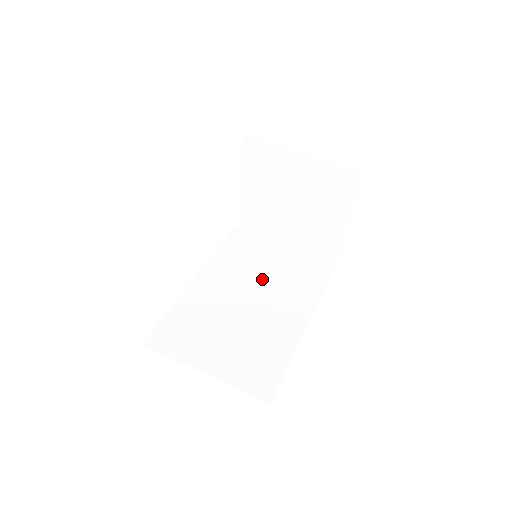
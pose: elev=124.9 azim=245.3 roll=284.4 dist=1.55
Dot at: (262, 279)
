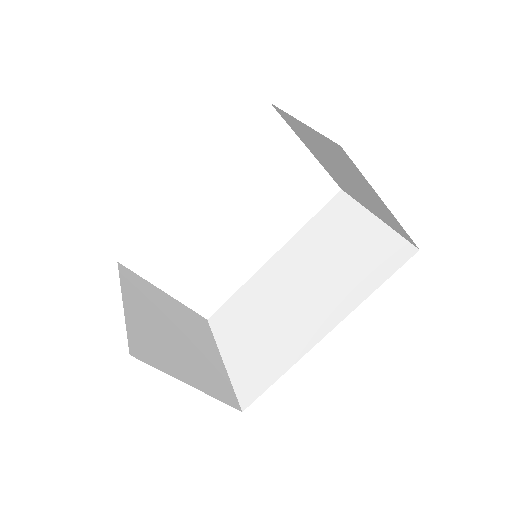
Dot at: (321, 267)
